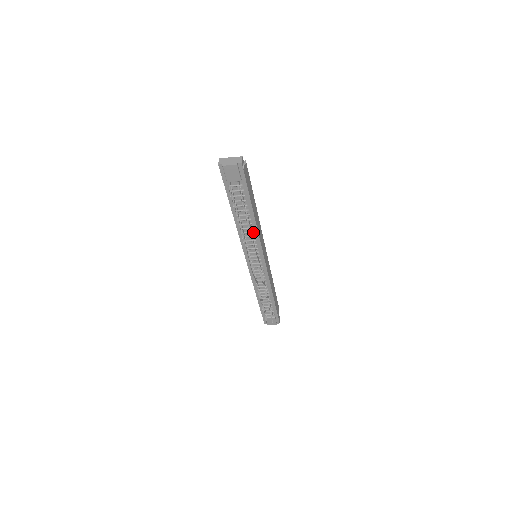
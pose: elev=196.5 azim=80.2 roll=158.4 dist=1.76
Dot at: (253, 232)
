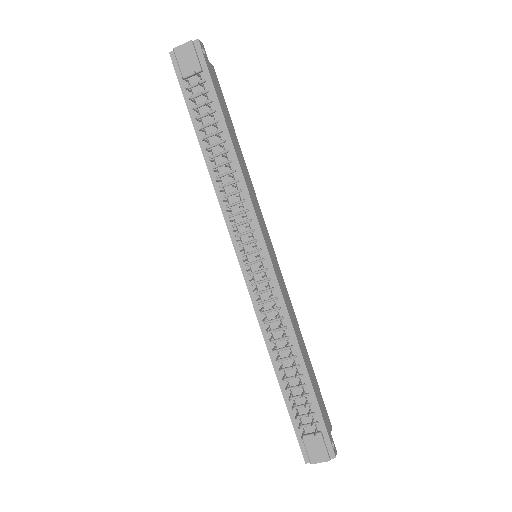
Dot at: (236, 180)
